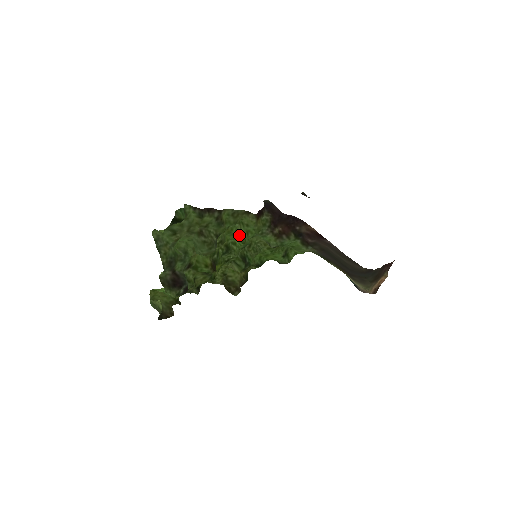
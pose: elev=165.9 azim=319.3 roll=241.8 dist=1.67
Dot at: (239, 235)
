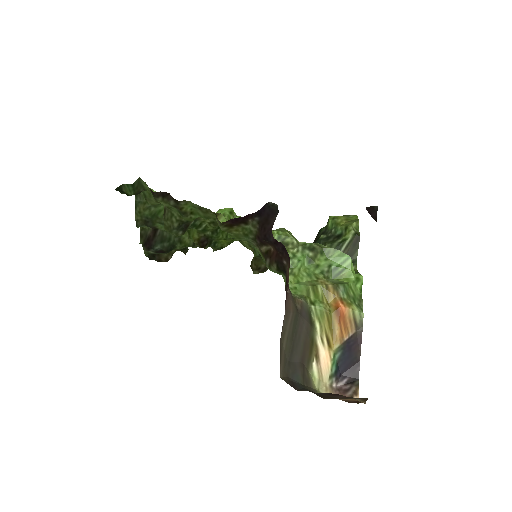
Dot at: occluded
